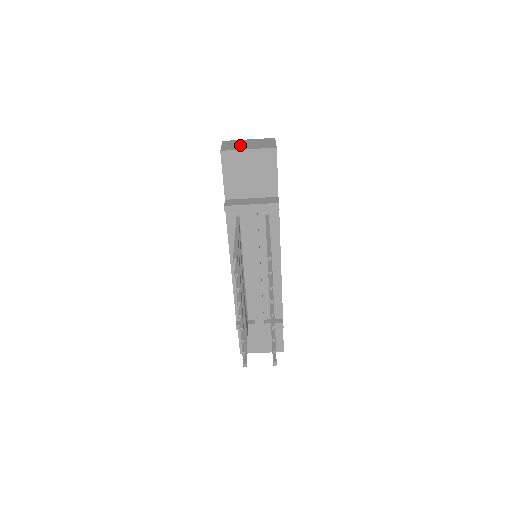
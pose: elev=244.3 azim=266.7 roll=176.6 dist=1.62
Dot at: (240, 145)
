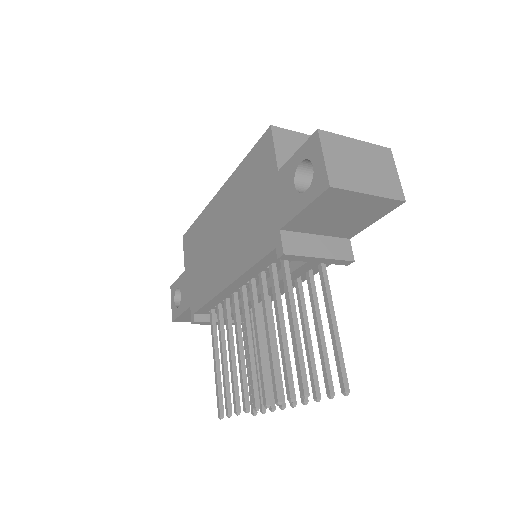
Dot at: (353, 168)
